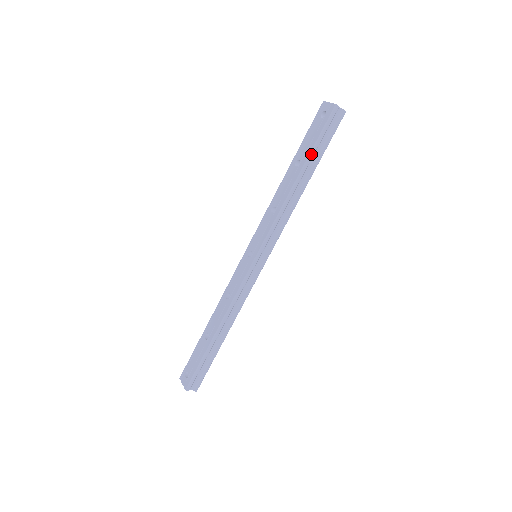
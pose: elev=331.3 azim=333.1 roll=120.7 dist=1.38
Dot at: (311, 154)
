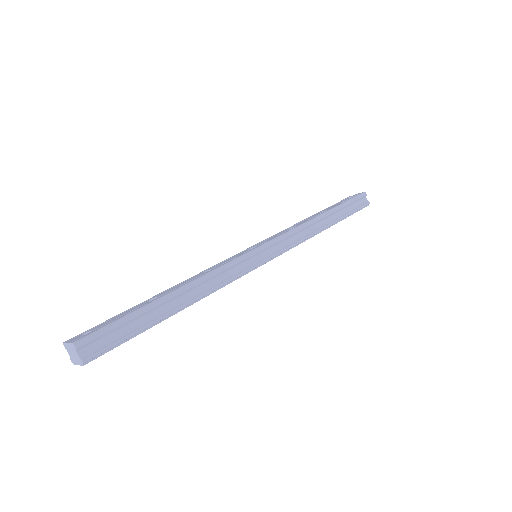
Dot at: (339, 206)
